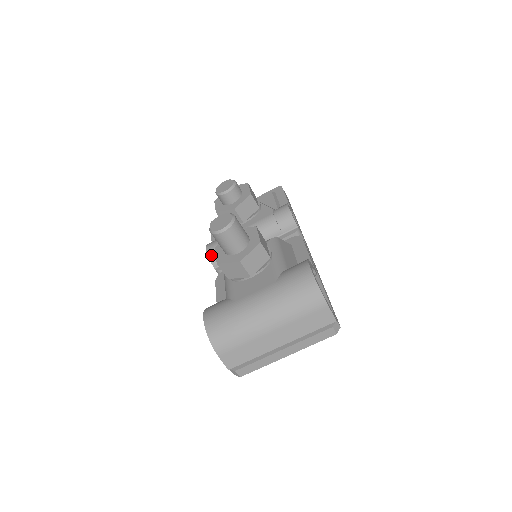
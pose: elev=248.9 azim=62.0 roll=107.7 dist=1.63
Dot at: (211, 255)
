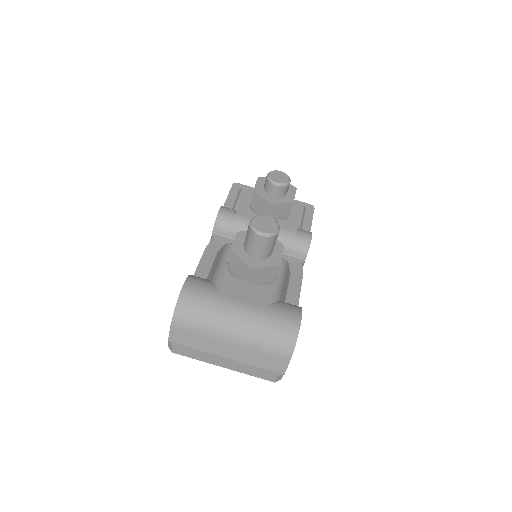
Dot at: (219, 220)
